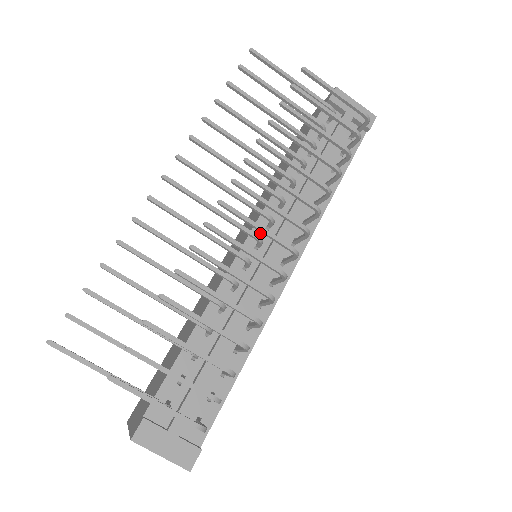
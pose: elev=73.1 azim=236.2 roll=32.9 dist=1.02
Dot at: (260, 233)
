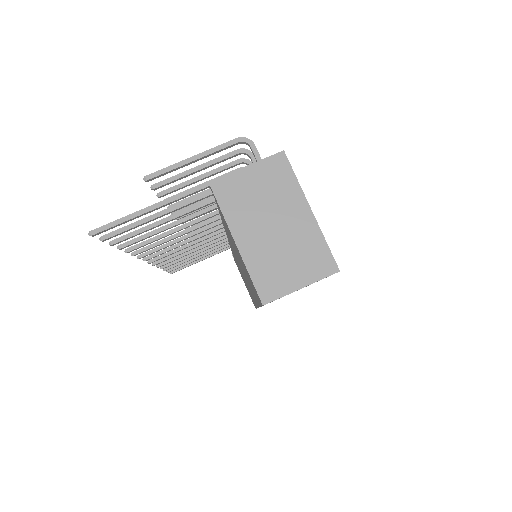
Dot at: occluded
